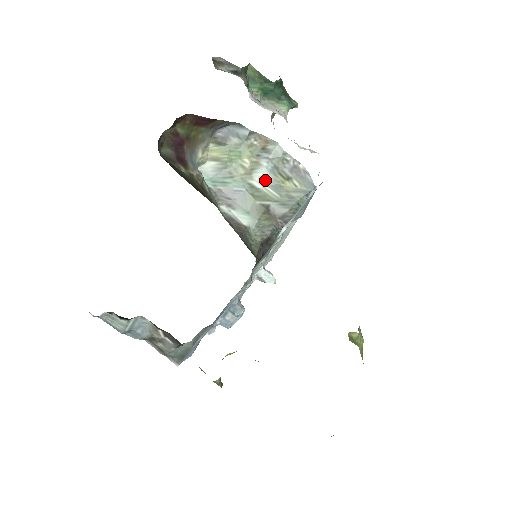
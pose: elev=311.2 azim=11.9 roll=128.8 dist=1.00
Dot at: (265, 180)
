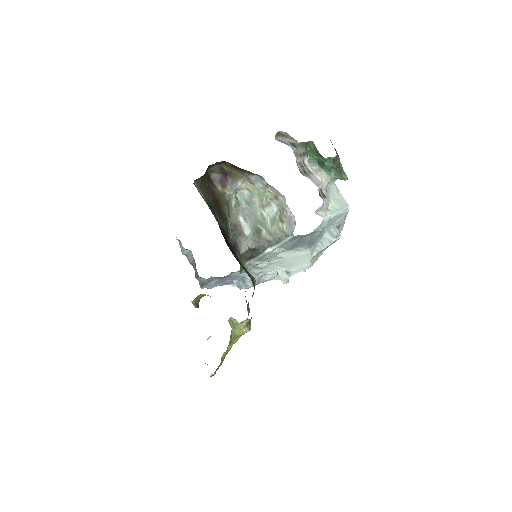
Dot at: (271, 215)
